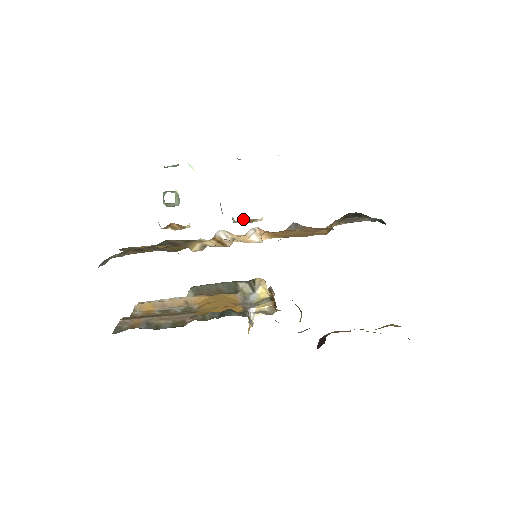
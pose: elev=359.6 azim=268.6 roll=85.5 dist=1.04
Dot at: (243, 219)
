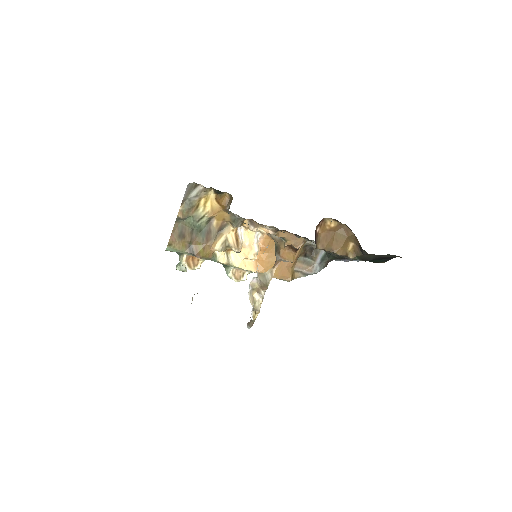
Dot at: (236, 271)
